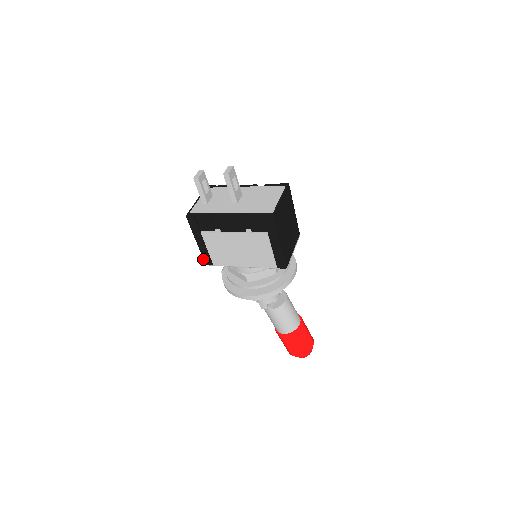
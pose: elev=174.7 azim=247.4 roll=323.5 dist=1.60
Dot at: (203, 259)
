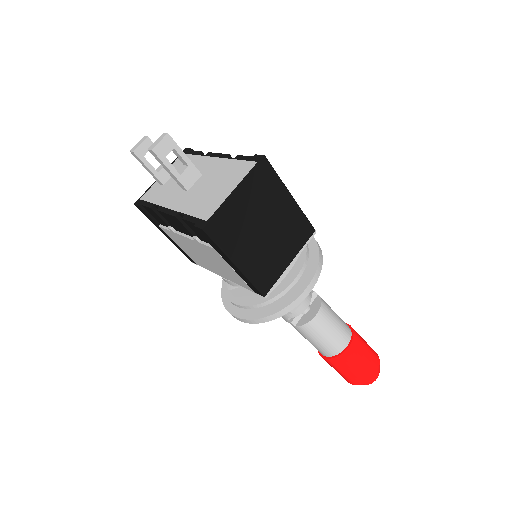
Dot at: occluded
